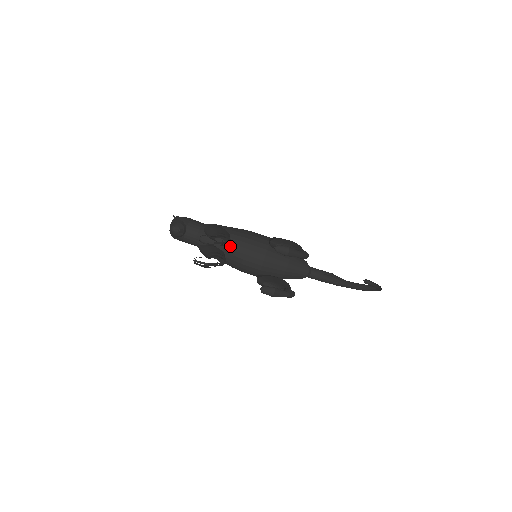
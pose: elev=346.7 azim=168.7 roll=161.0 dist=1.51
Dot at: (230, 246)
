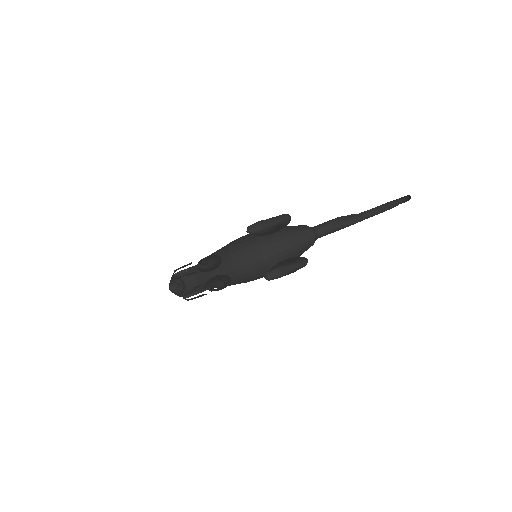
Dot at: (225, 265)
